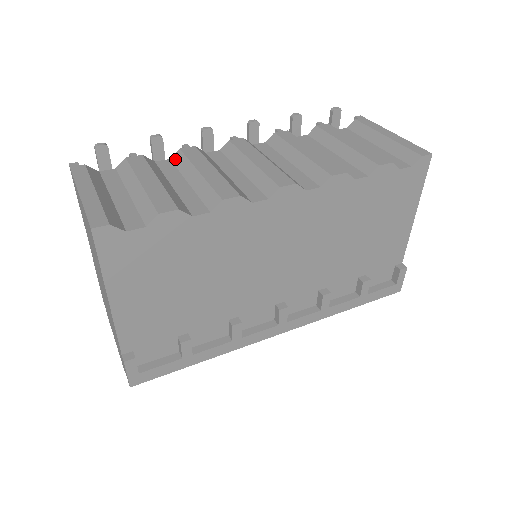
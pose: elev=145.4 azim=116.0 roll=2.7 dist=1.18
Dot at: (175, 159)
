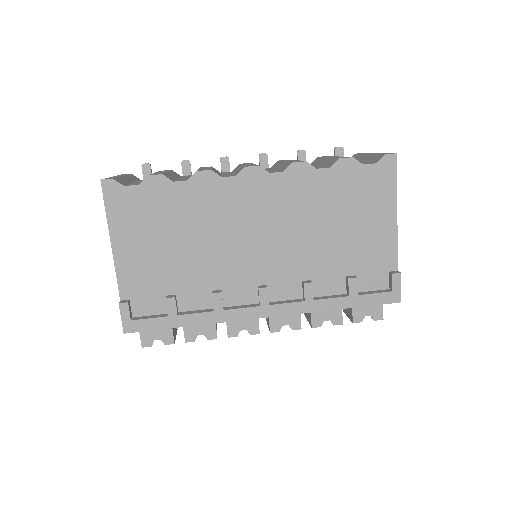
Dot at: occluded
